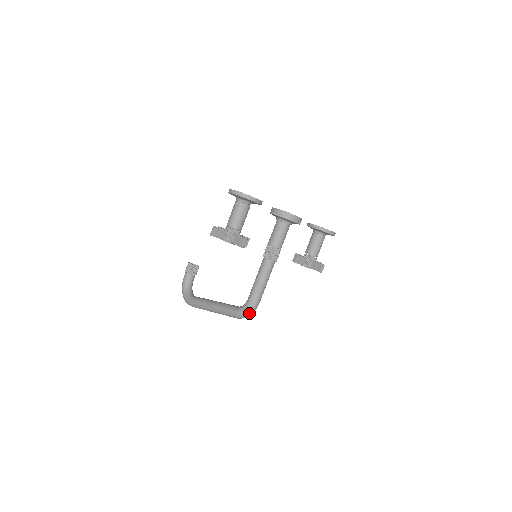
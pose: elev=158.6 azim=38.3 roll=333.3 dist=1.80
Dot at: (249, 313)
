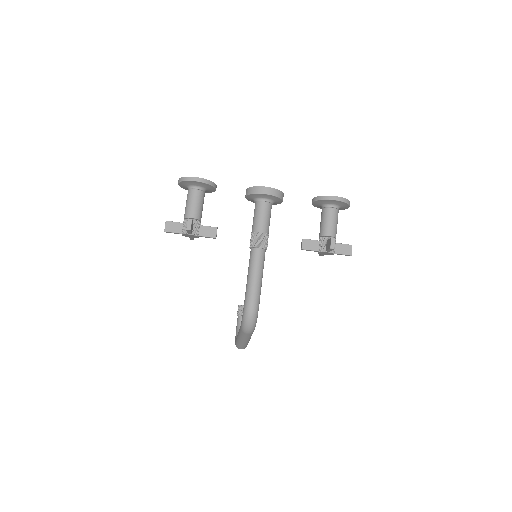
Dot at: (248, 319)
